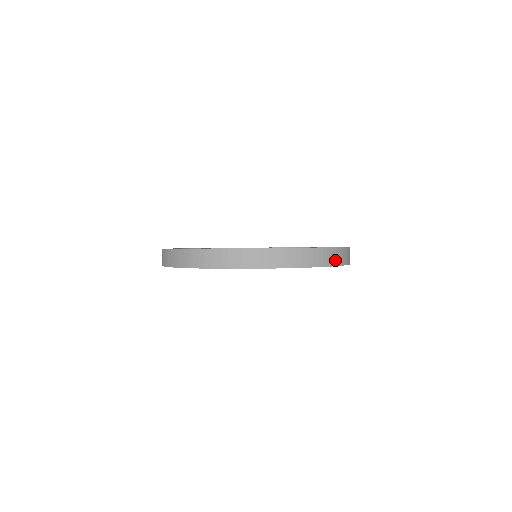
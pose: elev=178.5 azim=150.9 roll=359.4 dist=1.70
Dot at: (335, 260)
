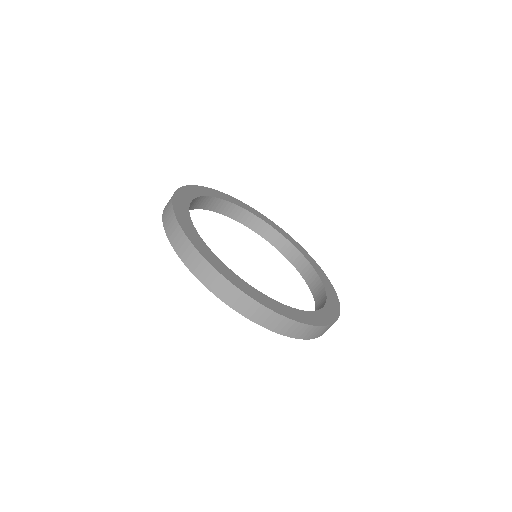
Dot at: occluded
